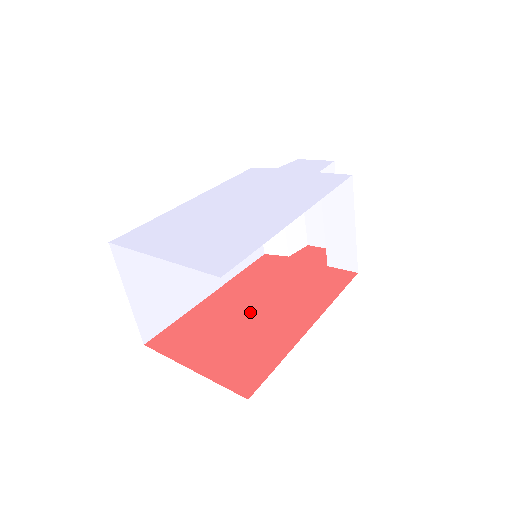
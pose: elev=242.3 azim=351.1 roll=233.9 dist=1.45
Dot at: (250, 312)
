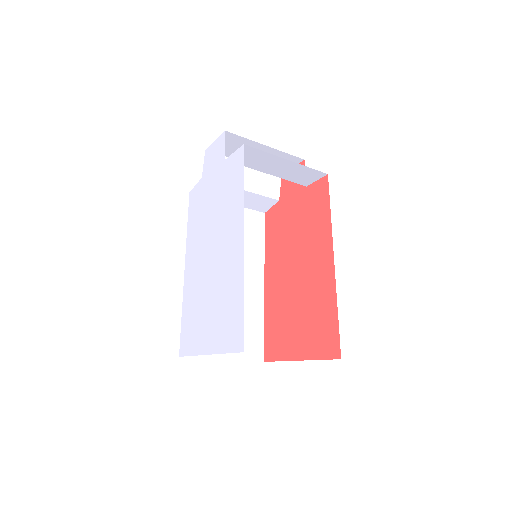
Dot at: (294, 281)
